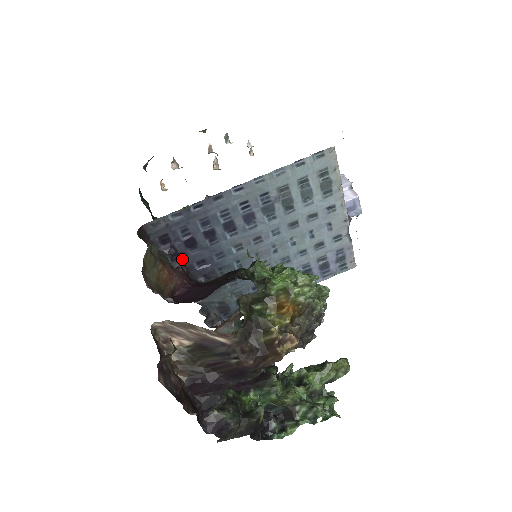
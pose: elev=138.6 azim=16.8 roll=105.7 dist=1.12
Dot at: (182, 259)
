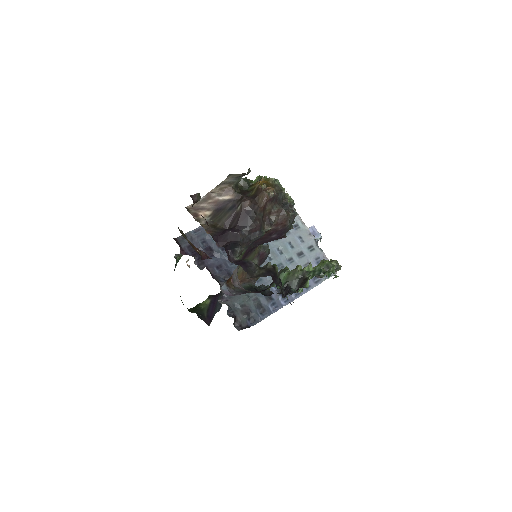
Dot at: (205, 264)
